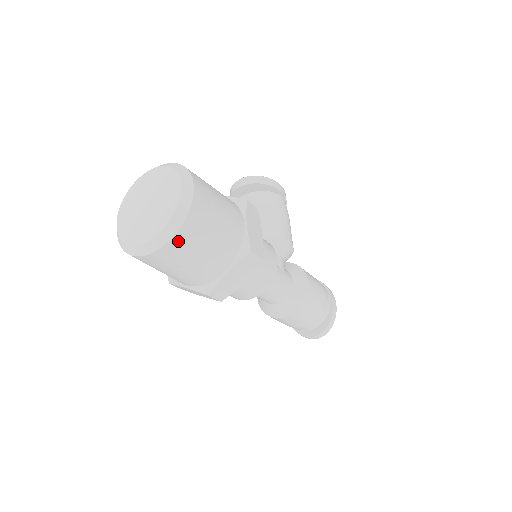
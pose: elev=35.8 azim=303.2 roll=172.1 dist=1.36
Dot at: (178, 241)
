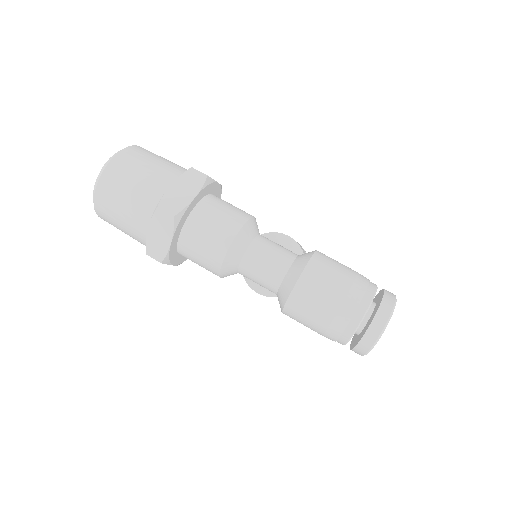
Dot at: (120, 159)
